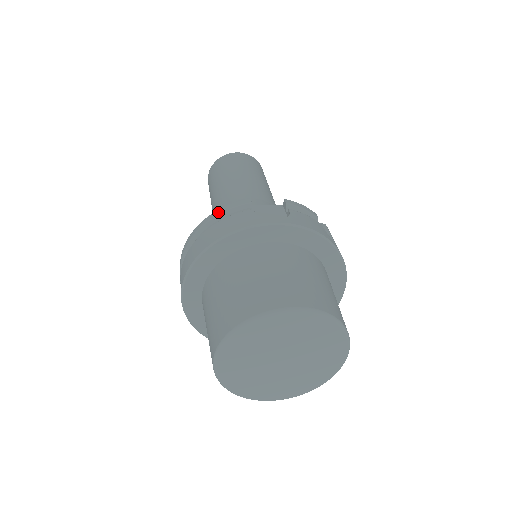
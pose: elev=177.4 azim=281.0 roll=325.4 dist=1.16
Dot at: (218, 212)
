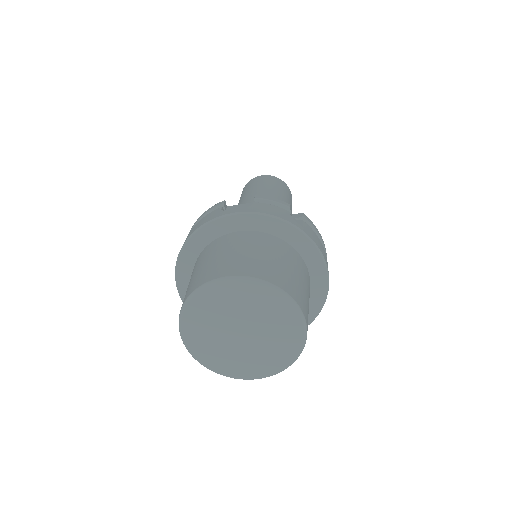
Dot at: (200, 217)
